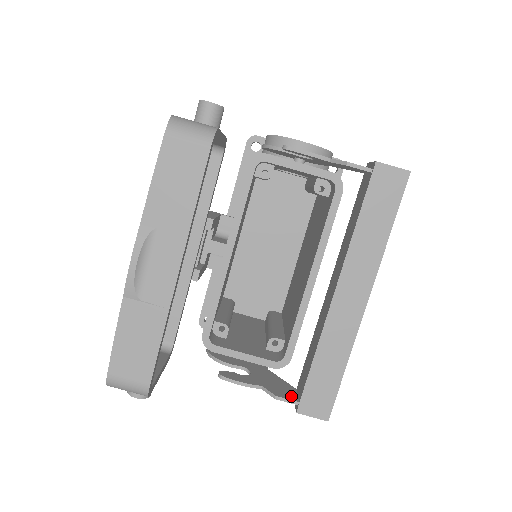
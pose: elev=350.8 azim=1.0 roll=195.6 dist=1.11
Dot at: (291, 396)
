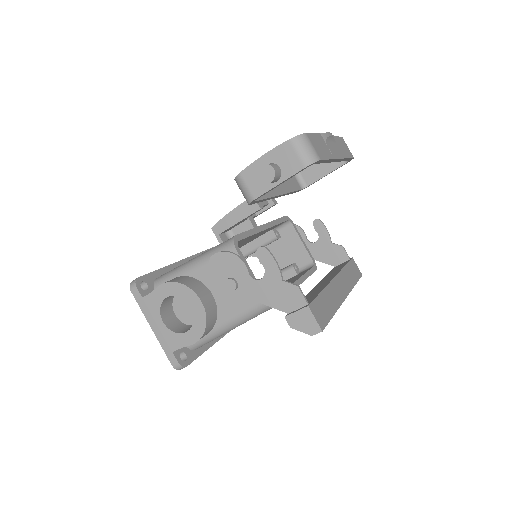
Dot at: (300, 300)
